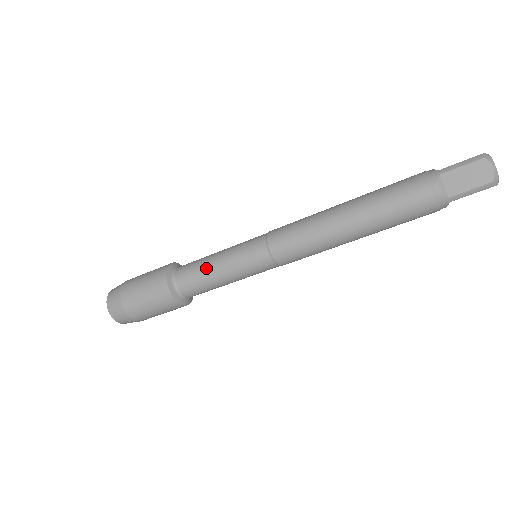
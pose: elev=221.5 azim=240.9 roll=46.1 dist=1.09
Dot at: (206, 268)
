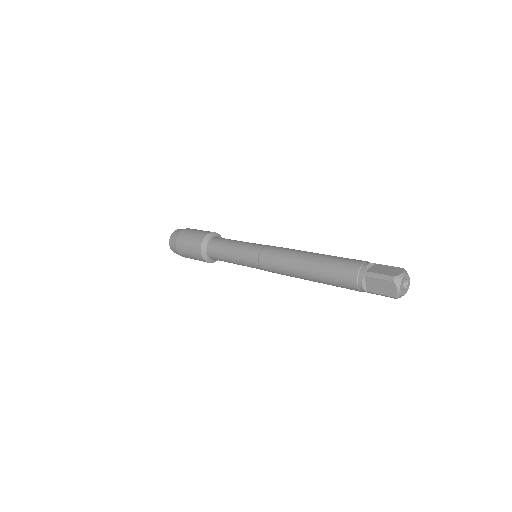
Dot at: (224, 253)
